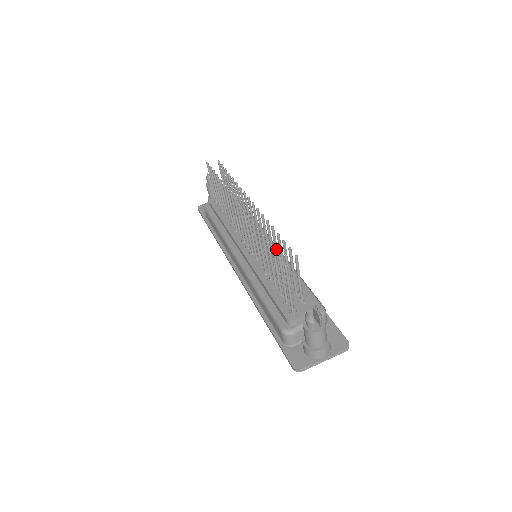
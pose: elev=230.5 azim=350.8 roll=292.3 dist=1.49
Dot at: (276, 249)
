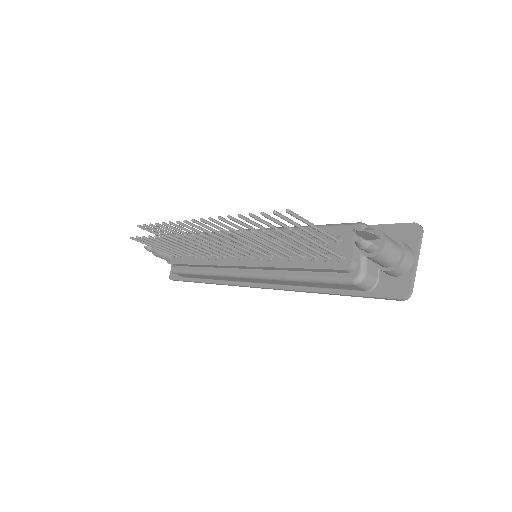
Dot at: occluded
